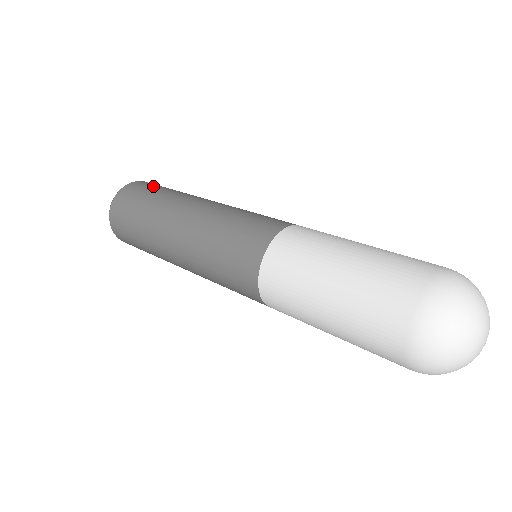
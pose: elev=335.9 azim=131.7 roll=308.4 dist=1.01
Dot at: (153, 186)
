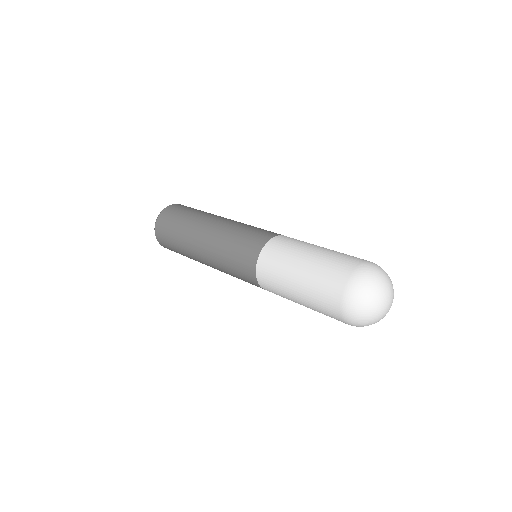
Dot at: (171, 220)
